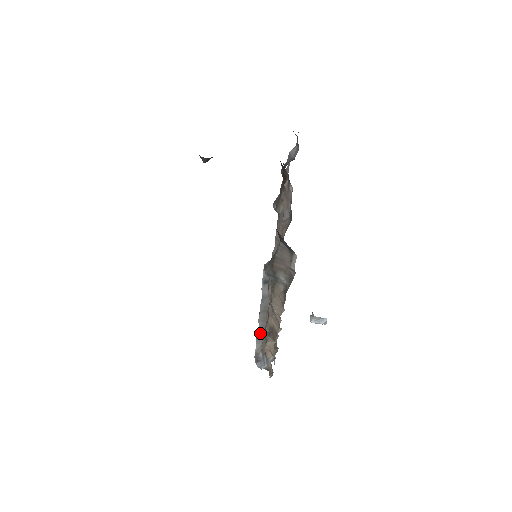
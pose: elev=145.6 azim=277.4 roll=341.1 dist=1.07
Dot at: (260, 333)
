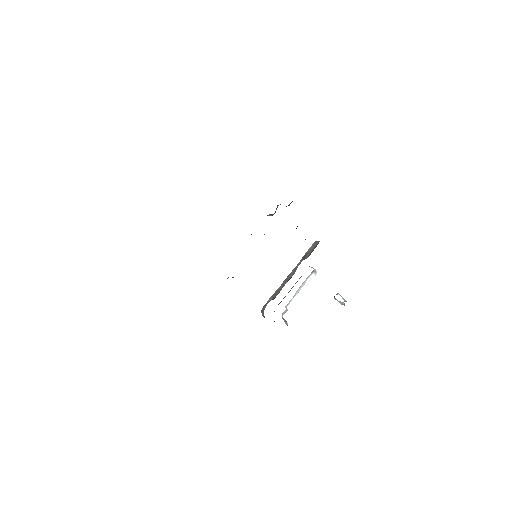
Dot at: (275, 293)
